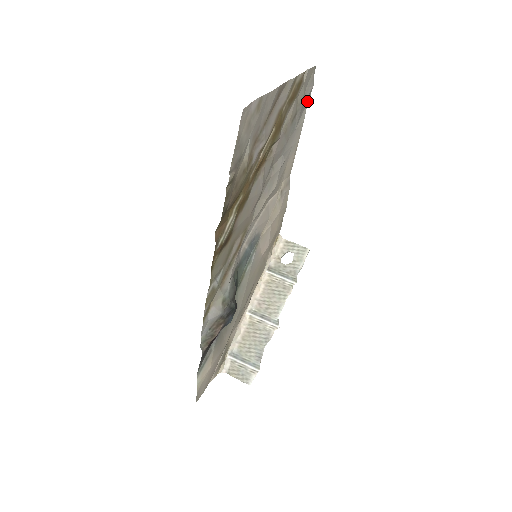
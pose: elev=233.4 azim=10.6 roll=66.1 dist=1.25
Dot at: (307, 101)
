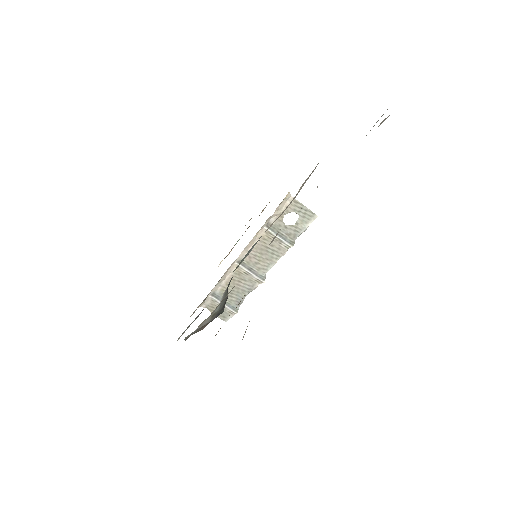
Dot at: occluded
